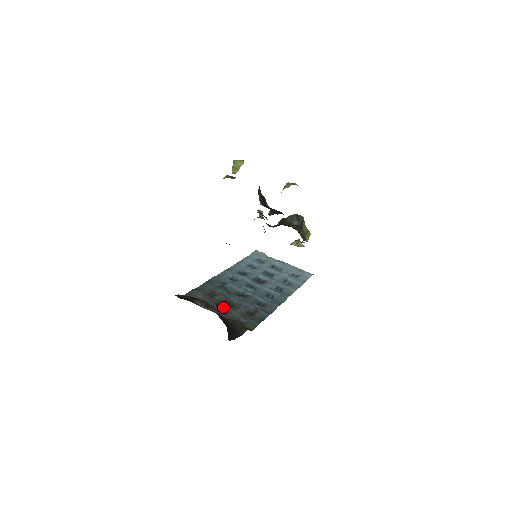
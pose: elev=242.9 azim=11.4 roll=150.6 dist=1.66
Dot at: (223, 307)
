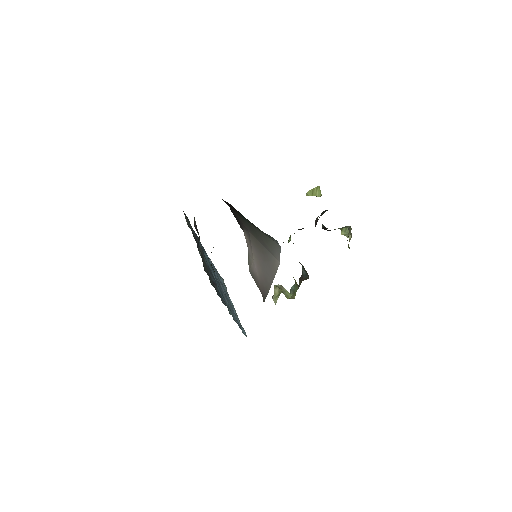
Dot at: occluded
